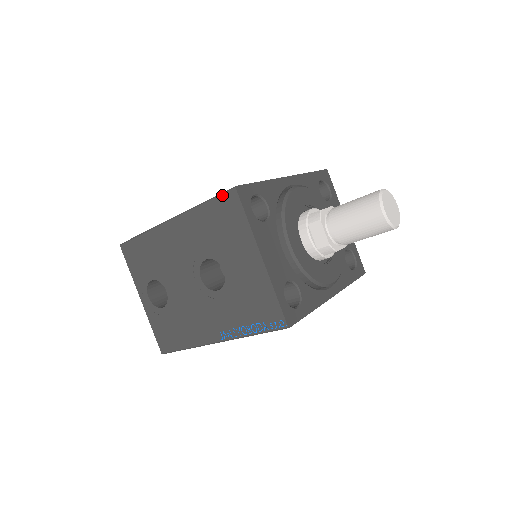
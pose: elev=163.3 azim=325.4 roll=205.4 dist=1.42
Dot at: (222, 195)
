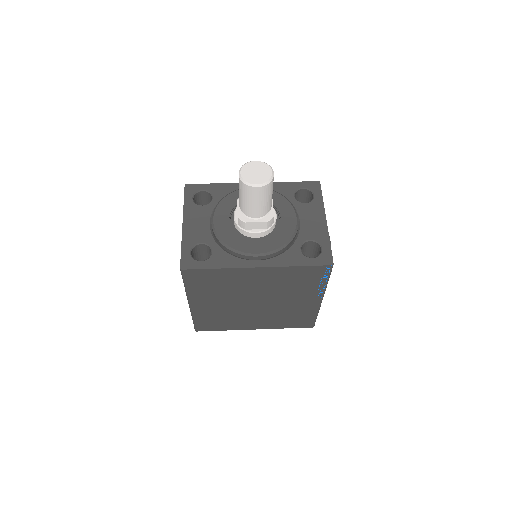
Dot at: occluded
